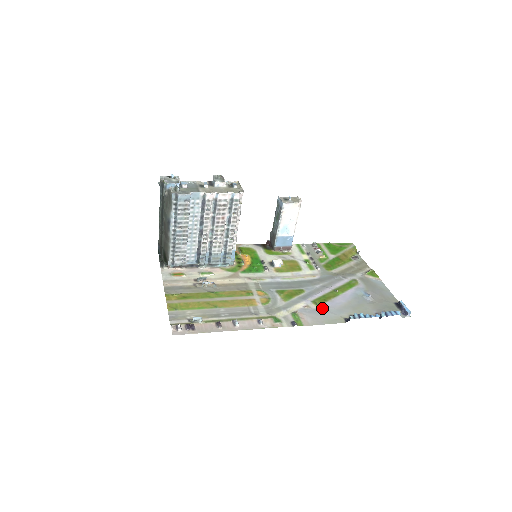
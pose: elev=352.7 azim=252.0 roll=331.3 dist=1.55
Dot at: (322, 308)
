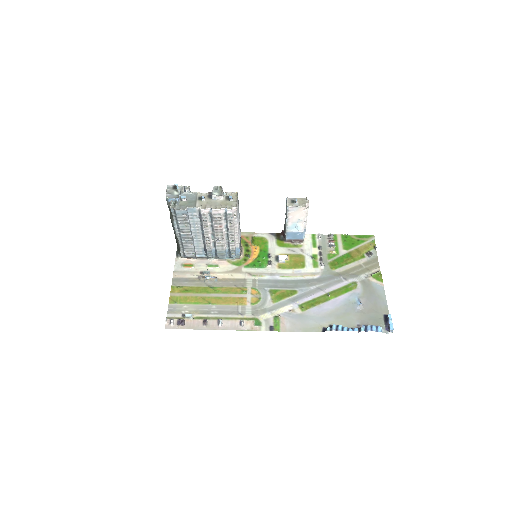
Dot at: (306, 314)
